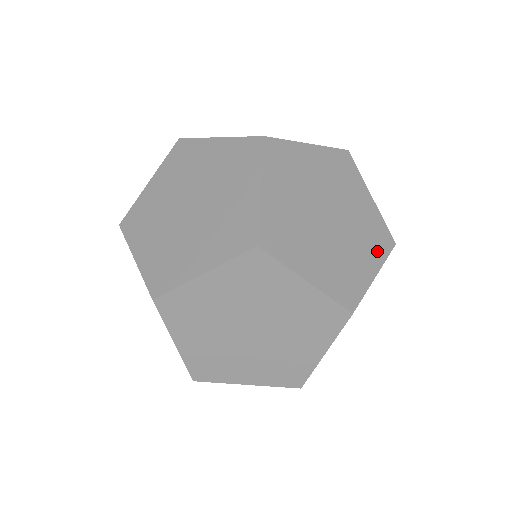
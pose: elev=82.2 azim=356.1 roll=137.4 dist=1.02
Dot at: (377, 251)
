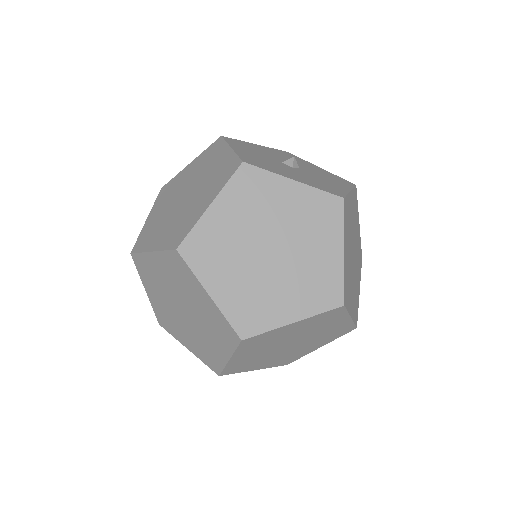
Dot at: (312, 302)
